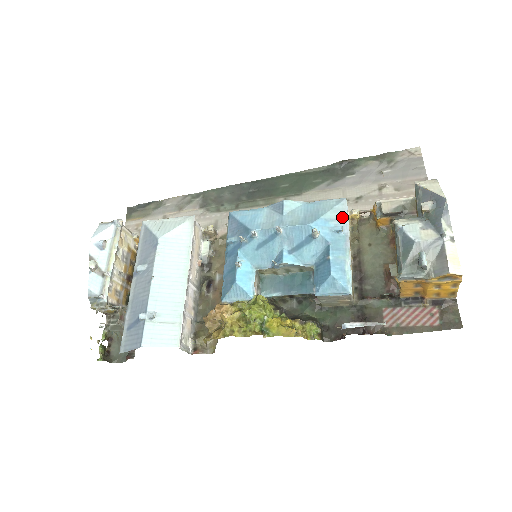
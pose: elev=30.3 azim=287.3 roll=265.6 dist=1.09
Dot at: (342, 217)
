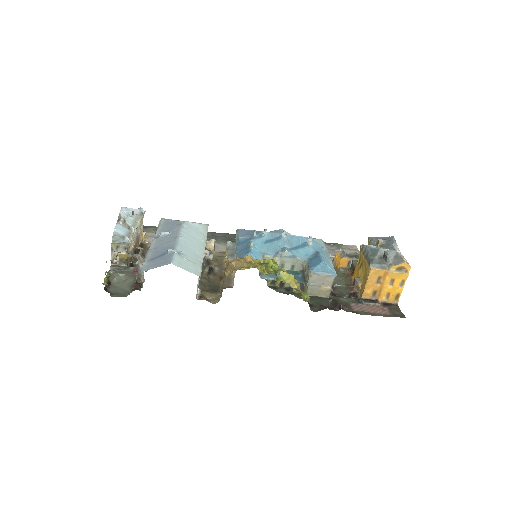
Dot at: (323, 244)
